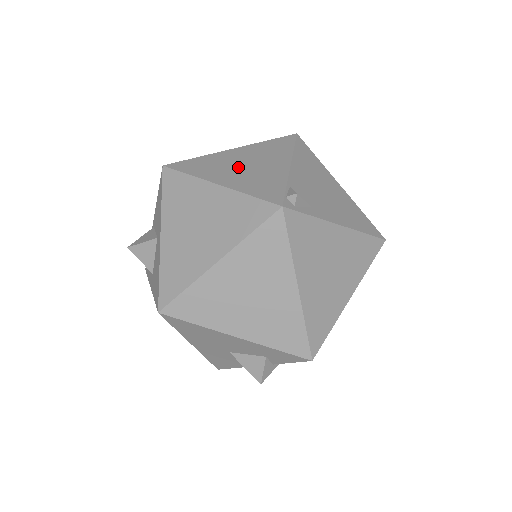
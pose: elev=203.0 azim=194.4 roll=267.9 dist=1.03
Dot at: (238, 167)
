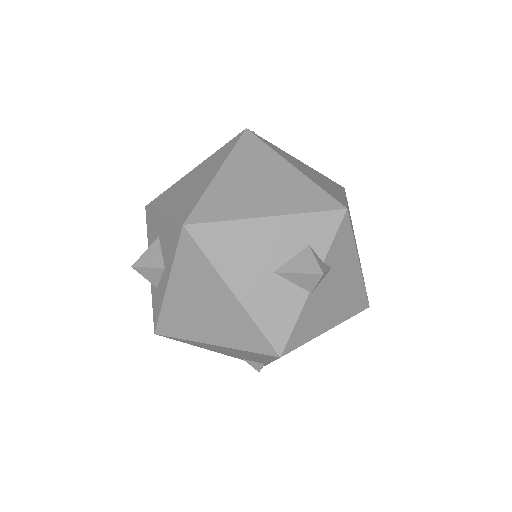
Dot at: occluded
